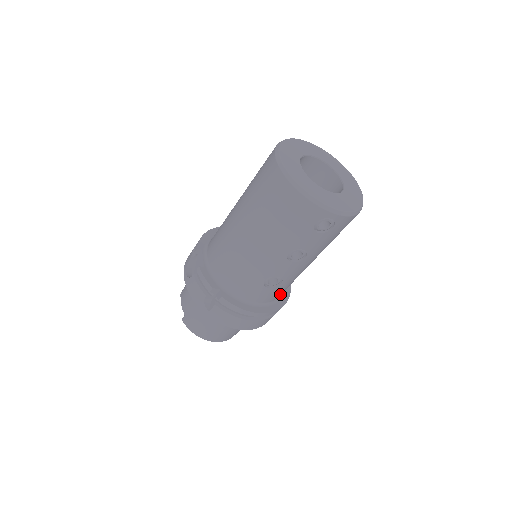
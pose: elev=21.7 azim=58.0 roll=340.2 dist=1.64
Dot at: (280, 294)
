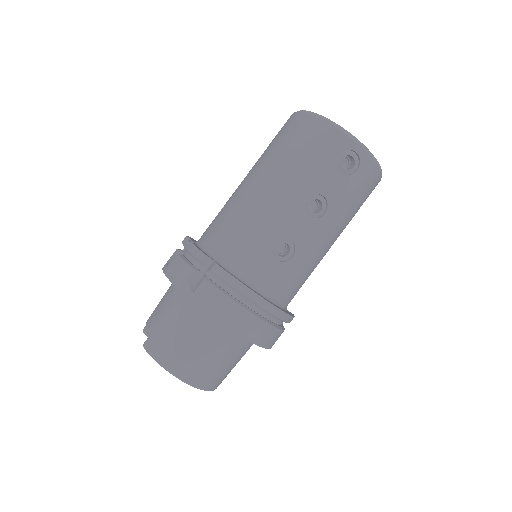
Dot at: (286, 294)
